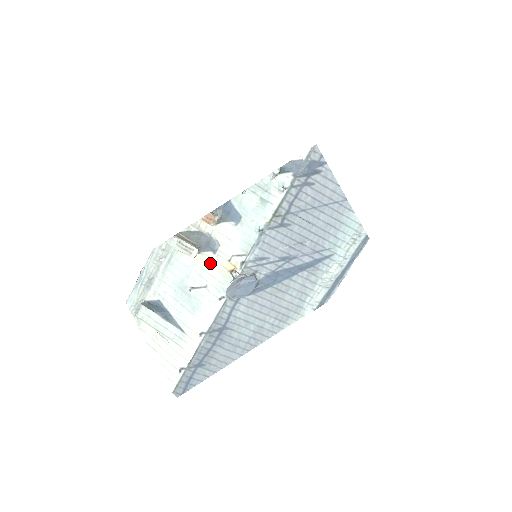
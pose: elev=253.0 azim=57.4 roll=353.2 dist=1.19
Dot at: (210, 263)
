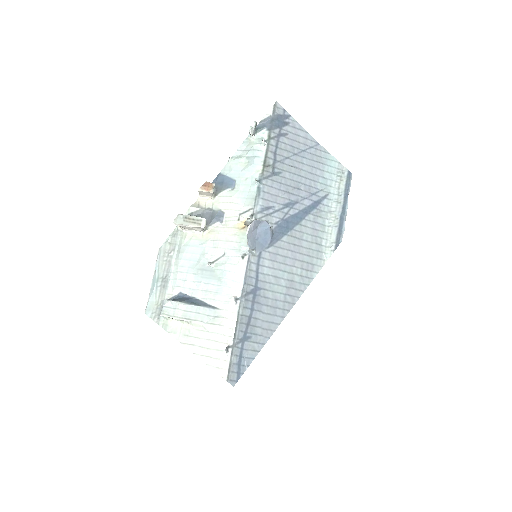
Dot at: (221, 231)
